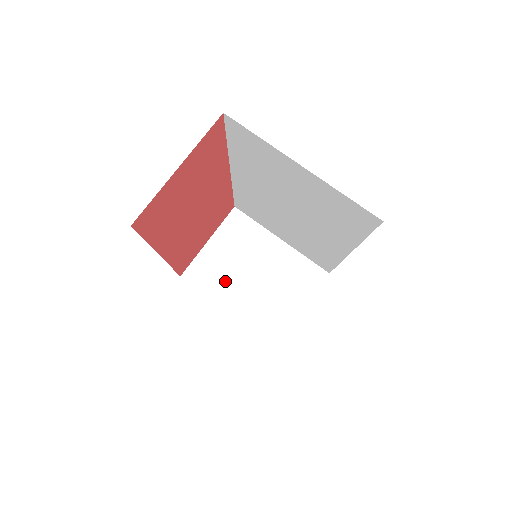
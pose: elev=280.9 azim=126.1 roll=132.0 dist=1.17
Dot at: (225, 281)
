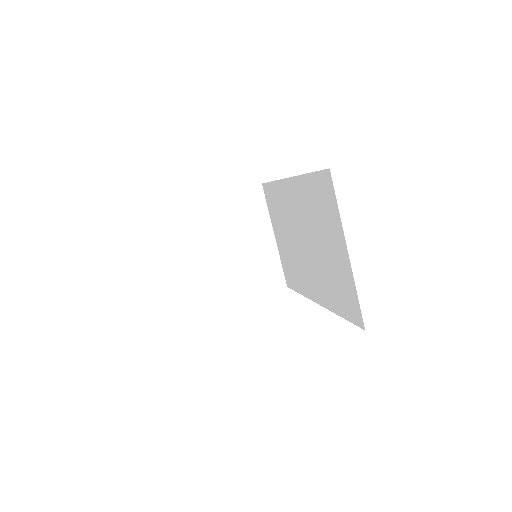
Dot at: (211, 235)
